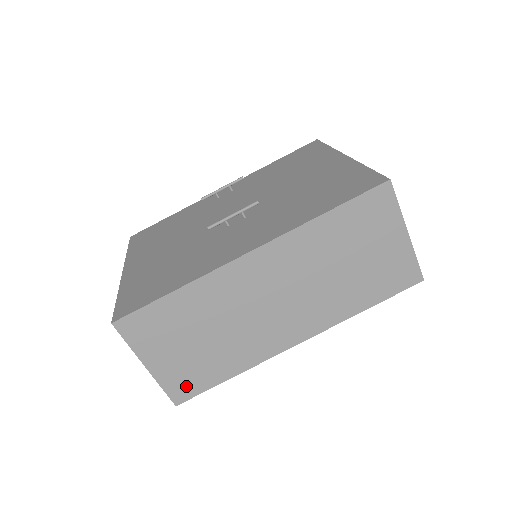
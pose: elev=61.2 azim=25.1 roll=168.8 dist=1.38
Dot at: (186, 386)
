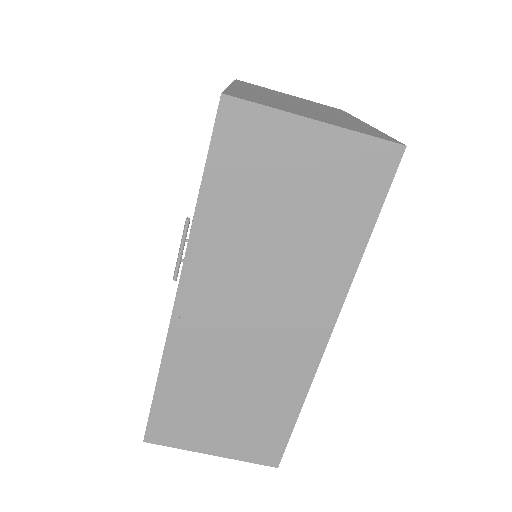
Dot at: (266, 446)
